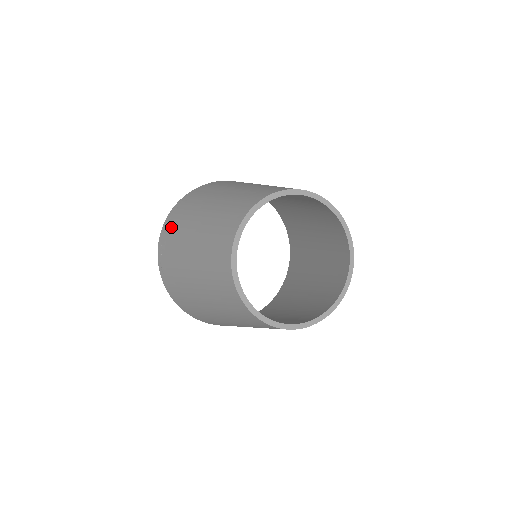
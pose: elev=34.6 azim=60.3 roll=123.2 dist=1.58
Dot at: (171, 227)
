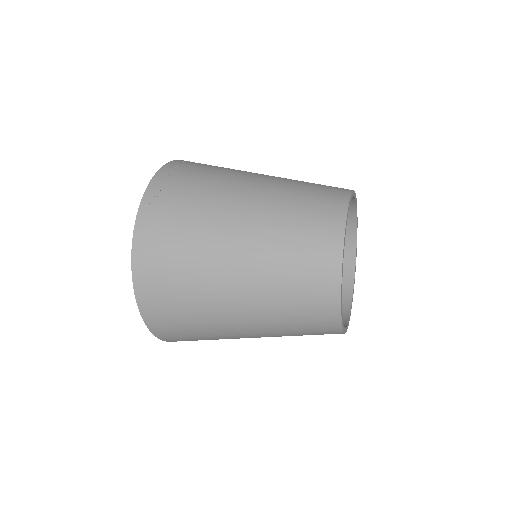
Dot at: (190, 170)
